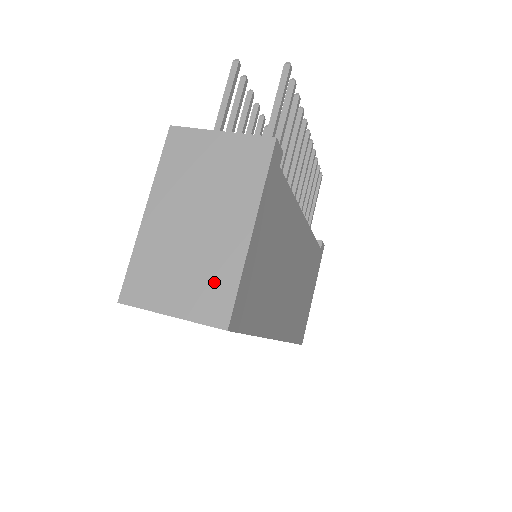
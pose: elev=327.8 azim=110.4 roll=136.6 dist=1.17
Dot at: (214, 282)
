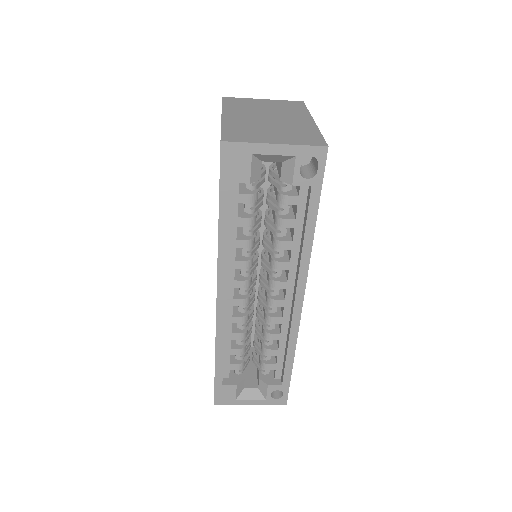
Dot at: (301, 133)
